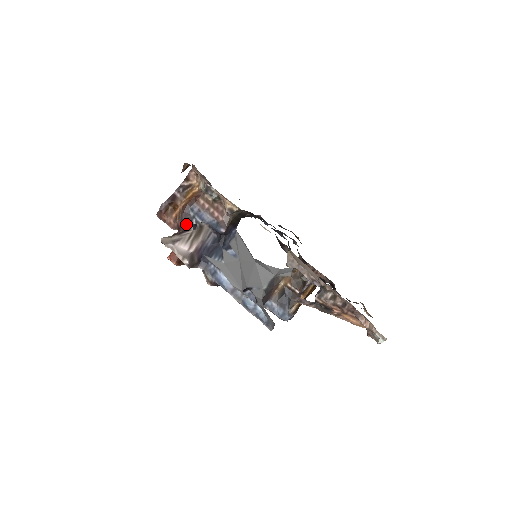
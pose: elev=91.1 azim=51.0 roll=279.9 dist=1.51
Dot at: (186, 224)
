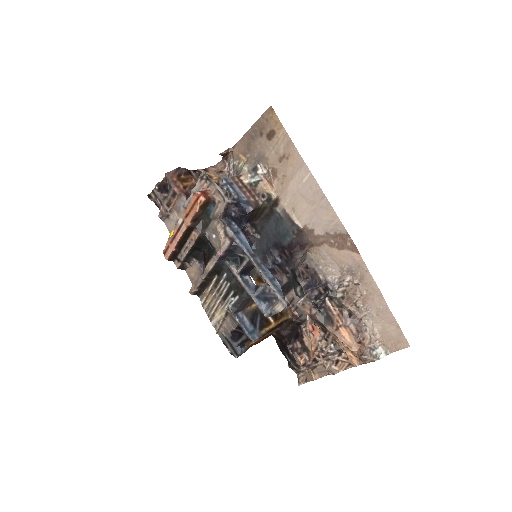
Dot at: occluded
